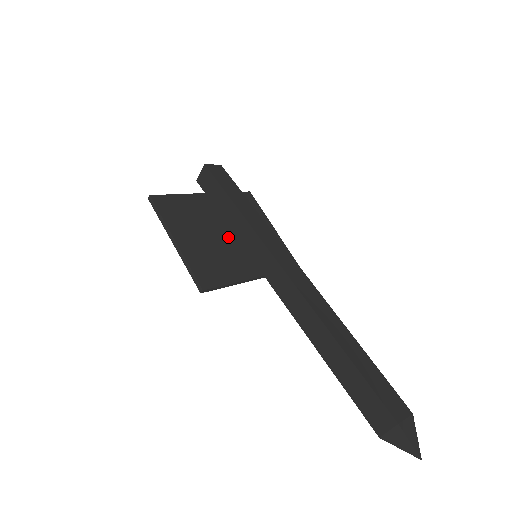
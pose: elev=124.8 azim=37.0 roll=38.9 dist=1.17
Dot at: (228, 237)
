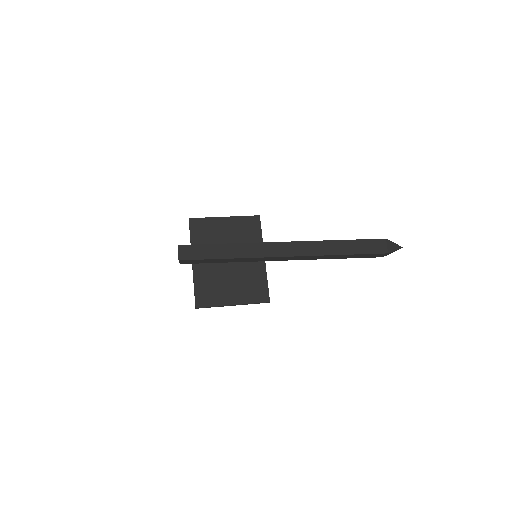
Dot at: (232, 263)
